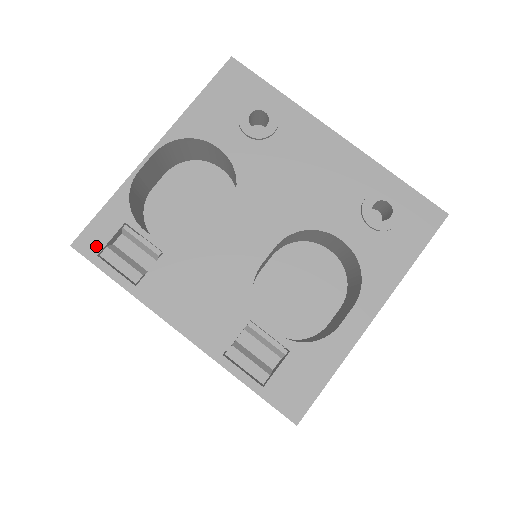
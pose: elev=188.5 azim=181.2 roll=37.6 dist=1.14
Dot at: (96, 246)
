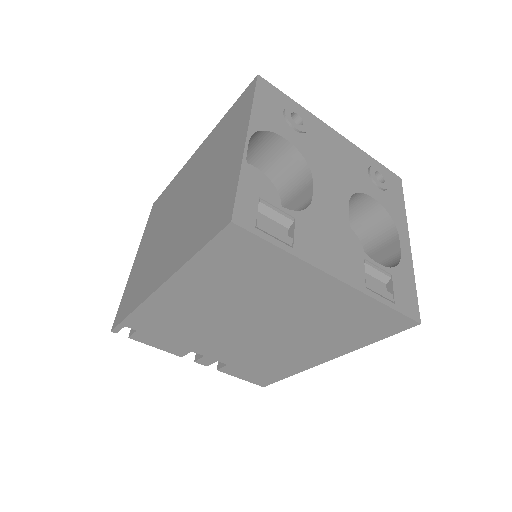
Dot at: (250, 219)
